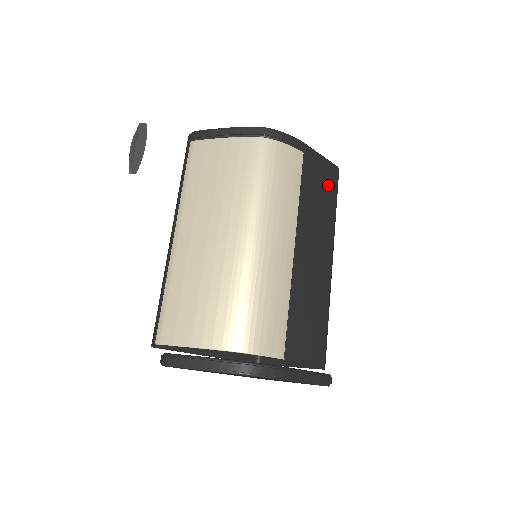
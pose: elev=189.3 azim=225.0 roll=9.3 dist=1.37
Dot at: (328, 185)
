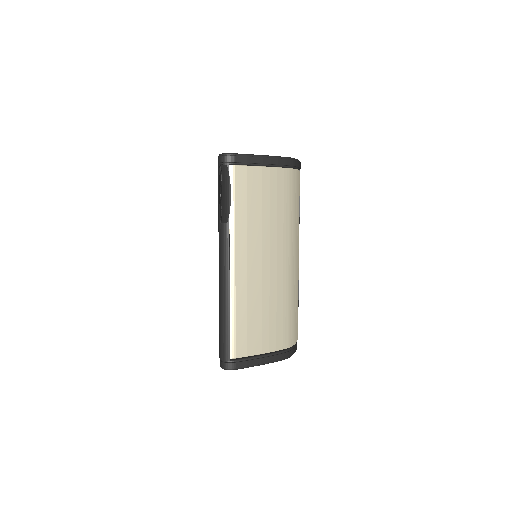
Dot at: occluded
